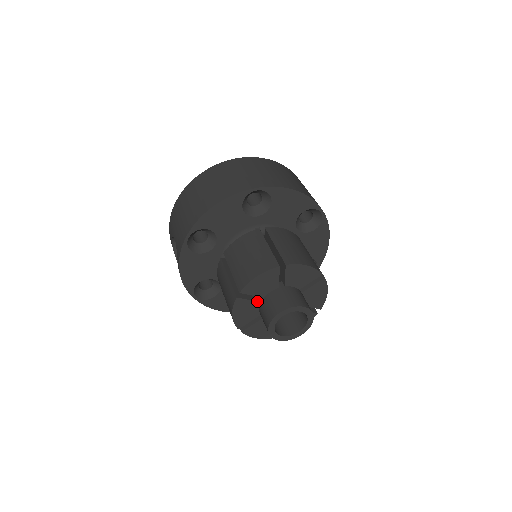
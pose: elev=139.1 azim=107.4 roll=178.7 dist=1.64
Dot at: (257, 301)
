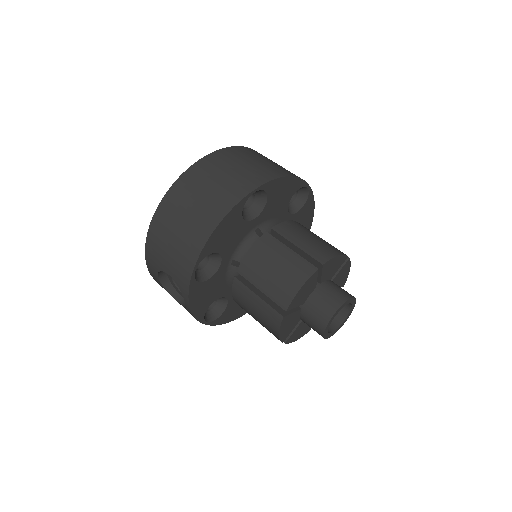
Dot at: (298, 310)
